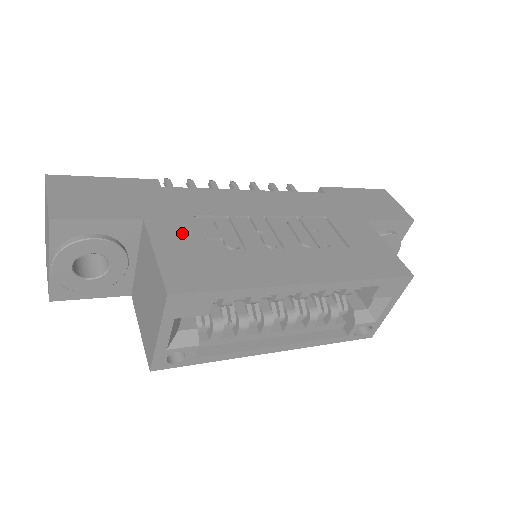
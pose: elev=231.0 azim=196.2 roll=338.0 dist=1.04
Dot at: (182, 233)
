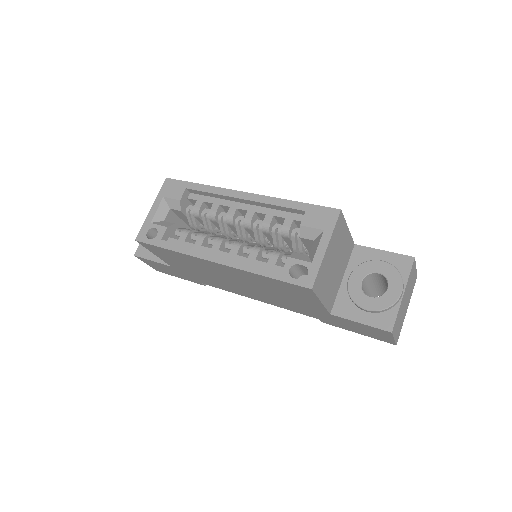
Dot at: occluded
